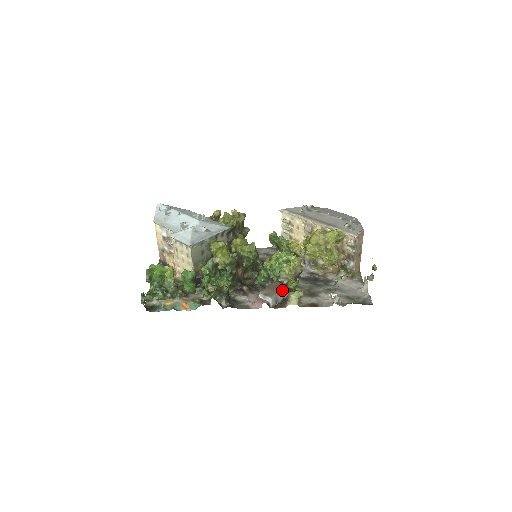
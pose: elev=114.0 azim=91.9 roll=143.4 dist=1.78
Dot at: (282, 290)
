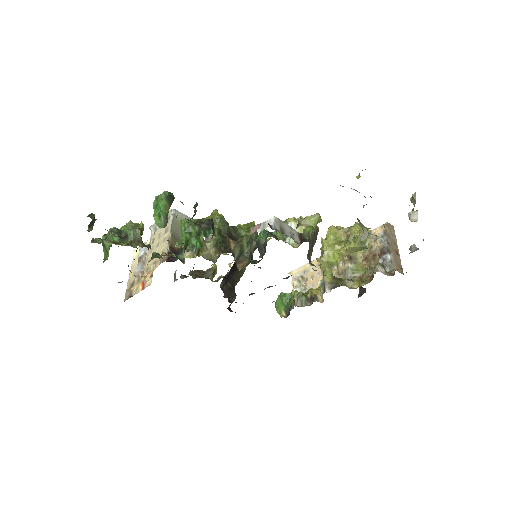
Dot at: (290, 226)
